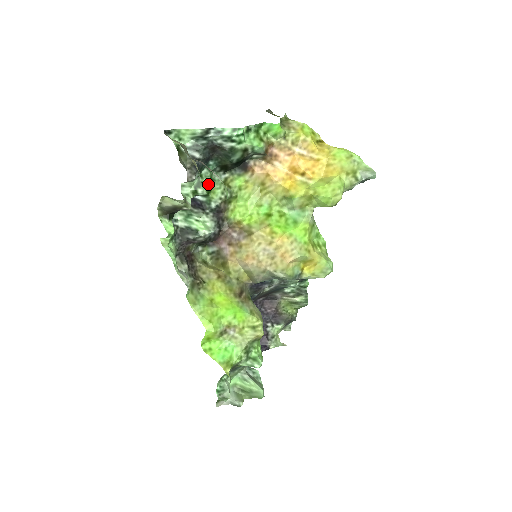
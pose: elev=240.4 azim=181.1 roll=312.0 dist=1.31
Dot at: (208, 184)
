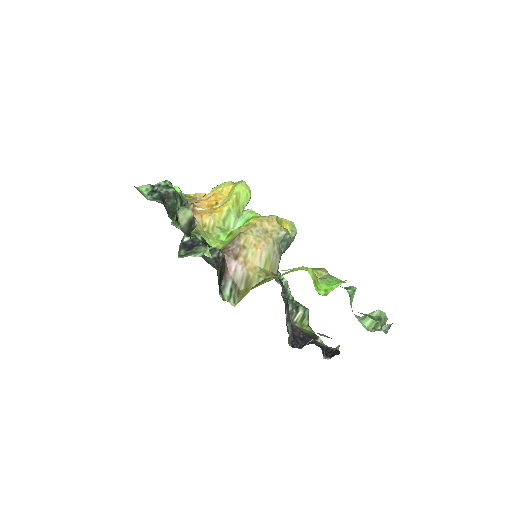
Dot at: occluded
